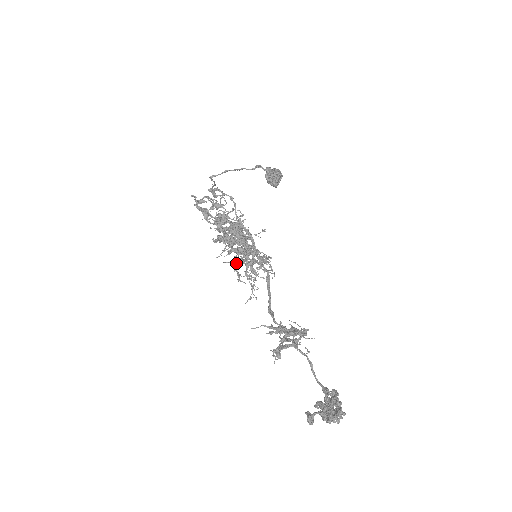
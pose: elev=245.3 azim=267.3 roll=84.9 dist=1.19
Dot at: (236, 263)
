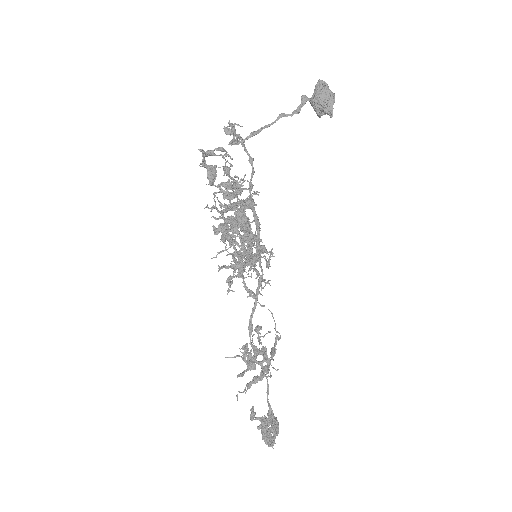
Dot at: (232, 254)
